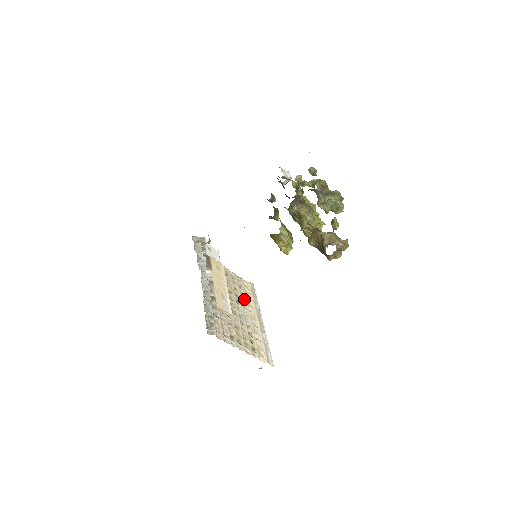
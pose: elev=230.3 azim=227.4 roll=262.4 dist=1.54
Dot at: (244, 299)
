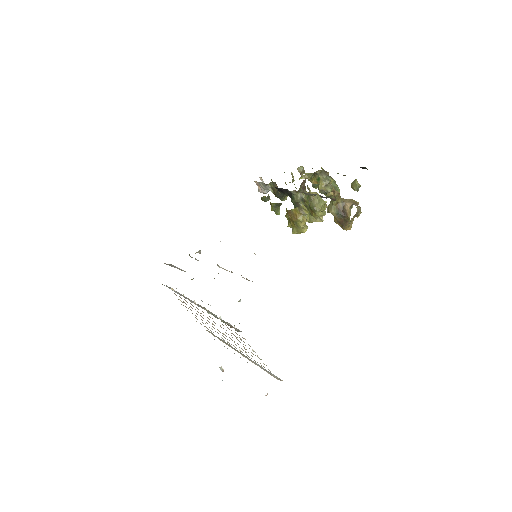
Dot at: occluded
